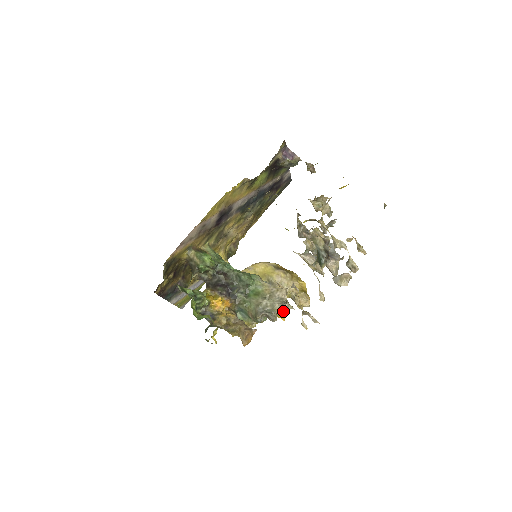
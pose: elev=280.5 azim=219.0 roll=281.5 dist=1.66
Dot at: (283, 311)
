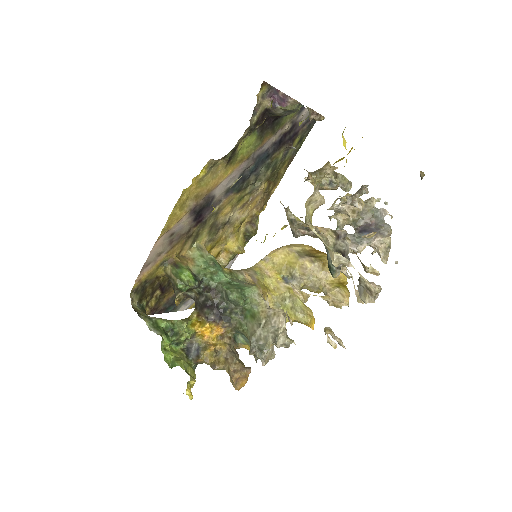
Dot at: (280, 346)
